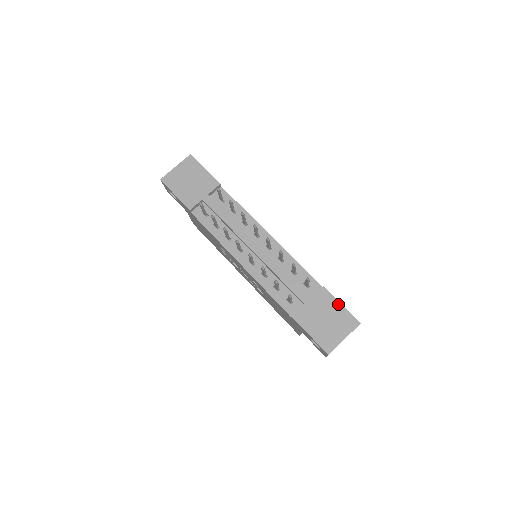
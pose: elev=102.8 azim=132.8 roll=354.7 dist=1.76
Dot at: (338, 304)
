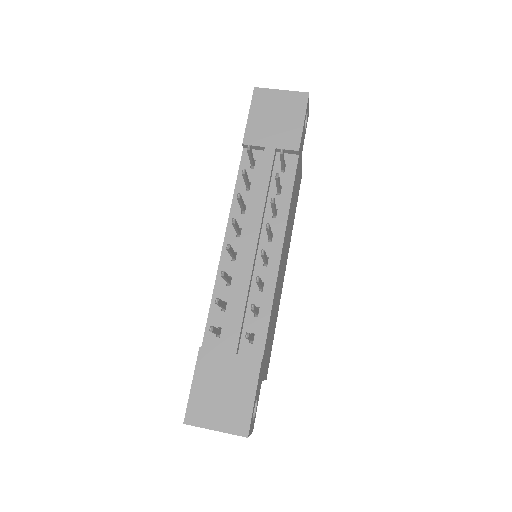
Dot at: (252, 393)
